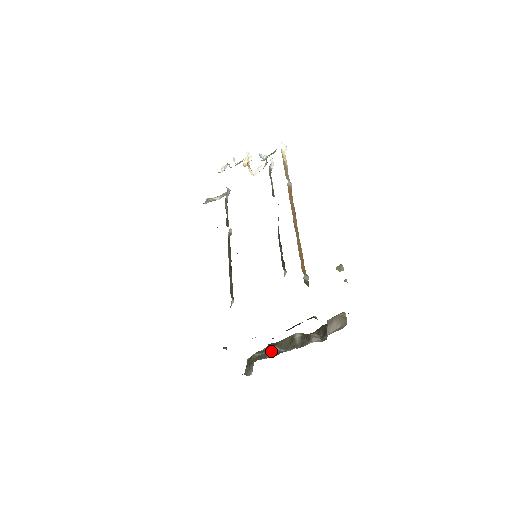
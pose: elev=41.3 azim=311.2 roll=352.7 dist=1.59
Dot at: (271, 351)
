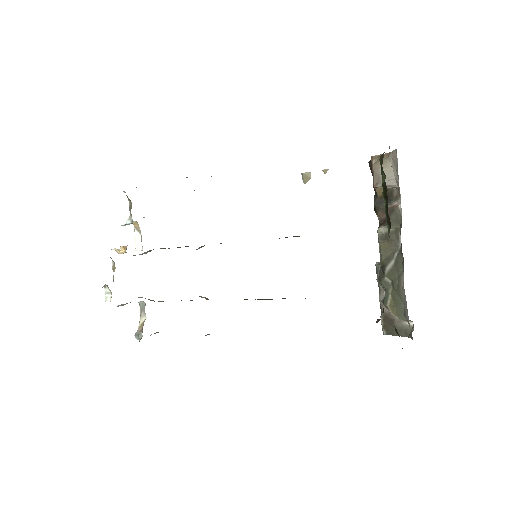
Dot at: (393, 272)
